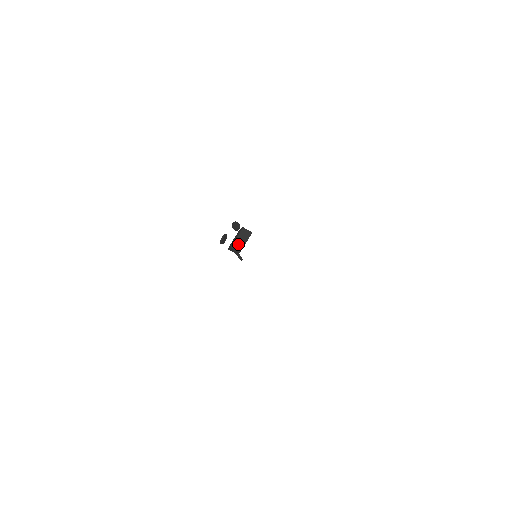
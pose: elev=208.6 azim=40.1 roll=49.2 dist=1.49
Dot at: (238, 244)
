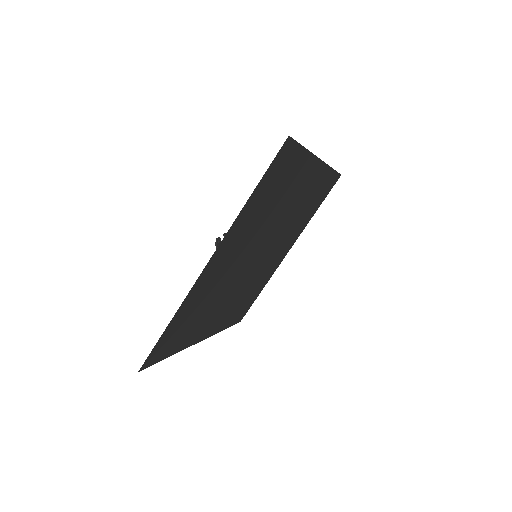
Dot at: occluded
